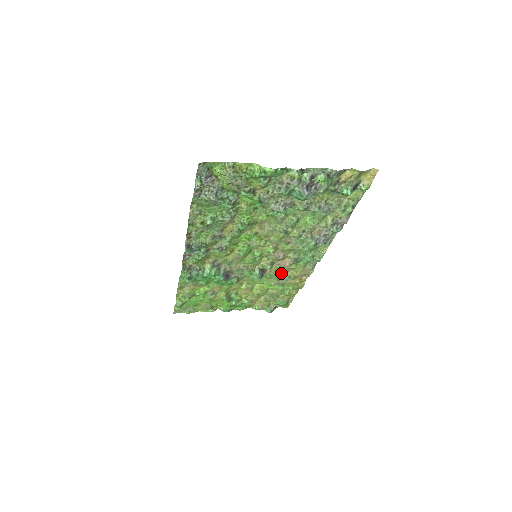
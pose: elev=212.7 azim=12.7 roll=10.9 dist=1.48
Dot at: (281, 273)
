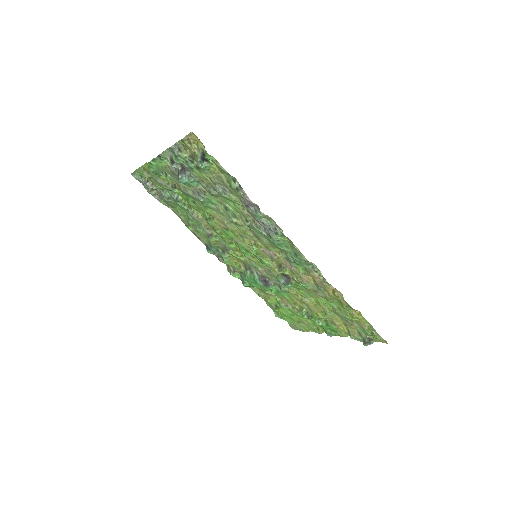
Dot at: (303, 280)
